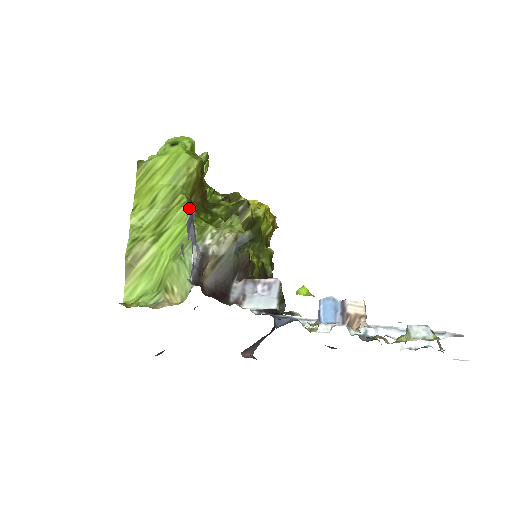
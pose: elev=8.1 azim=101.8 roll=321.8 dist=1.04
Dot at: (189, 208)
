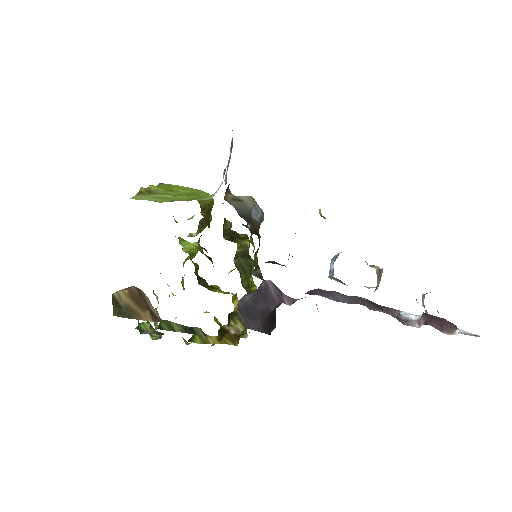
Dot at: occluded
